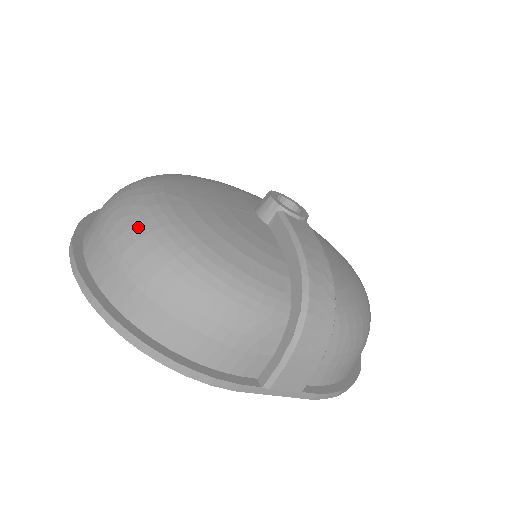
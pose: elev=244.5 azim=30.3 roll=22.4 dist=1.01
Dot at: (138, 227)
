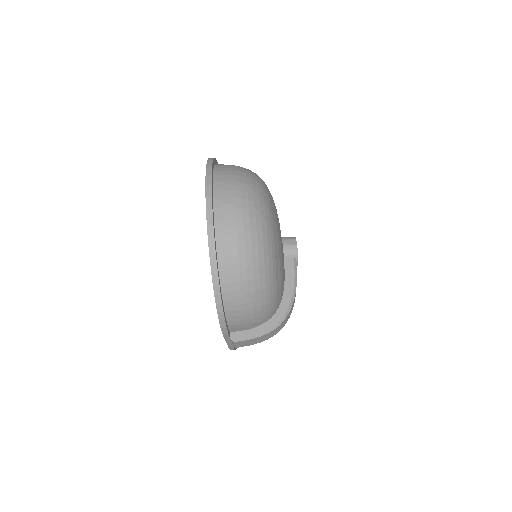
Dot at: (259, 233)
